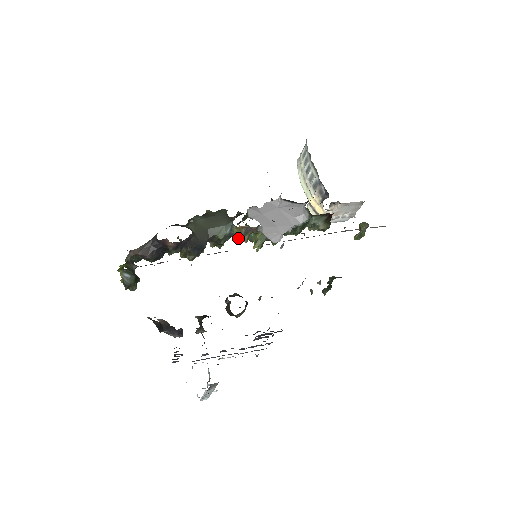
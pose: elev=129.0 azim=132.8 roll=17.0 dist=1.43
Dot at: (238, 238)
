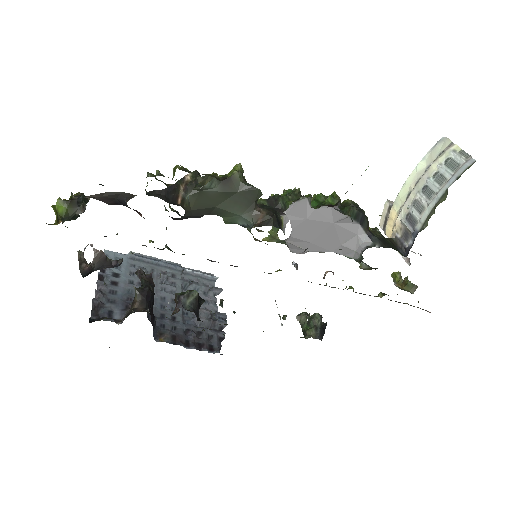
Dot at: occluded
